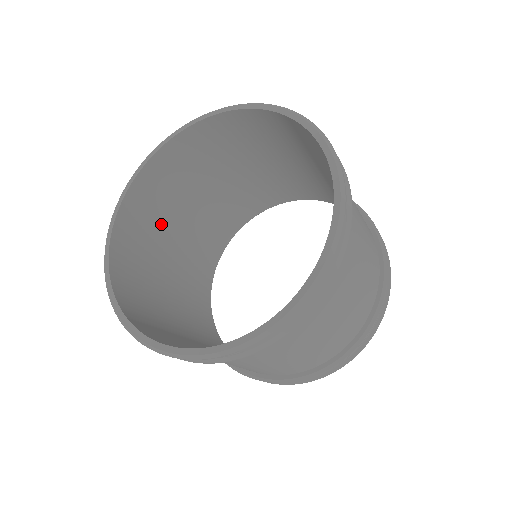
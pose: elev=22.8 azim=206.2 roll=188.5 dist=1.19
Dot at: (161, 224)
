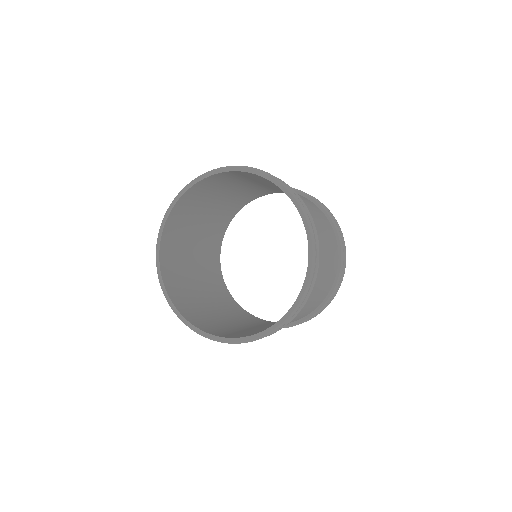
Dot at: (186, 232)
